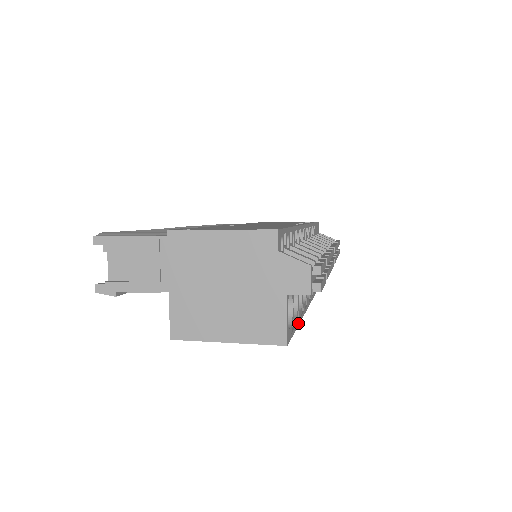
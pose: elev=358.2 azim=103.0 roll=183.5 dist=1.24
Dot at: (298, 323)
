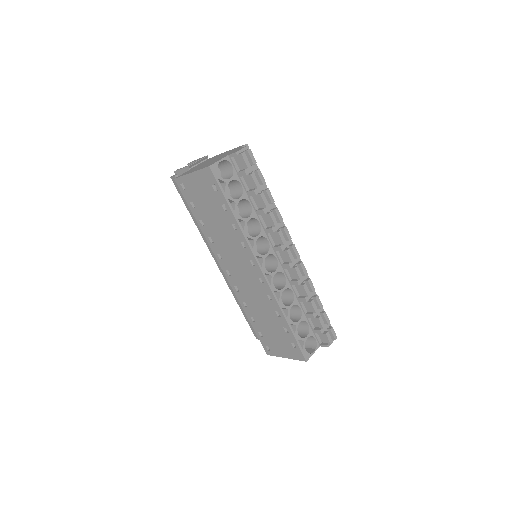
Dot at: (230, 206)
